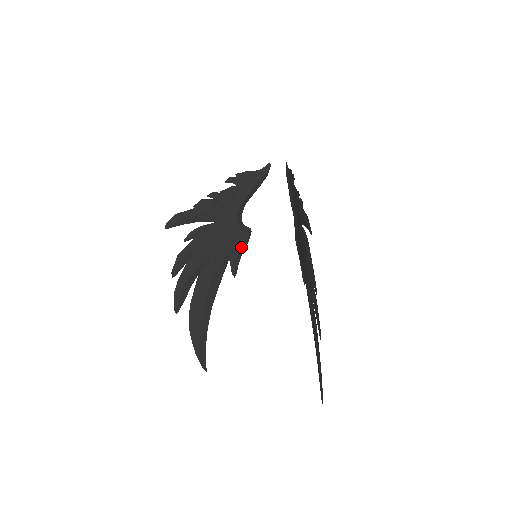
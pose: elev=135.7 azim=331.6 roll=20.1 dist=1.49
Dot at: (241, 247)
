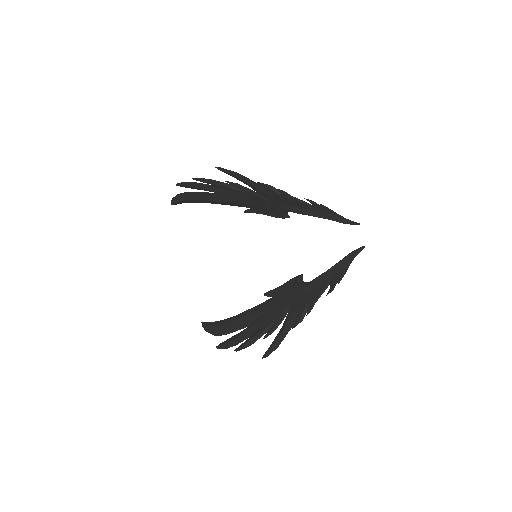
Dot at: (268, 215)
